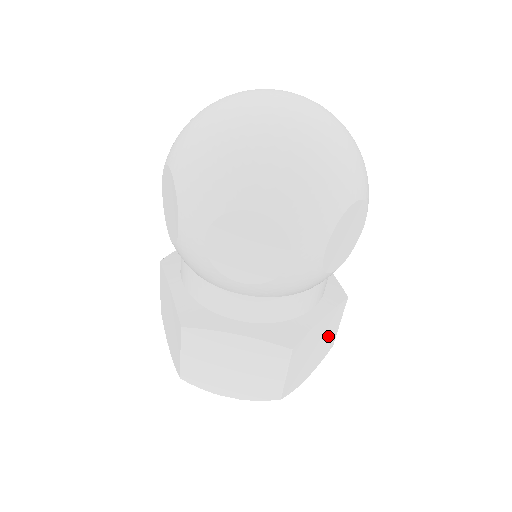
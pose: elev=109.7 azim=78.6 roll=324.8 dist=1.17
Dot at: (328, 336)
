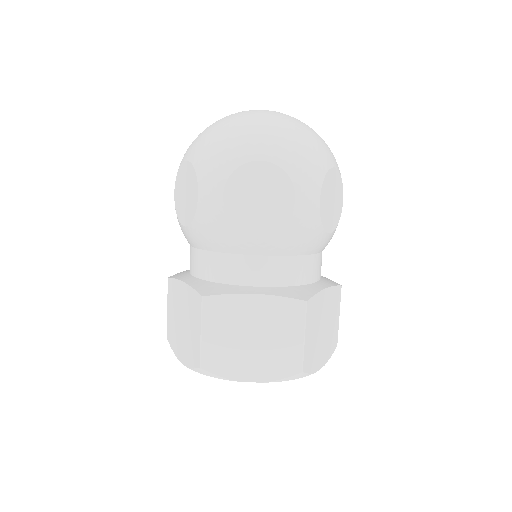
Dot at: (332, 323)
